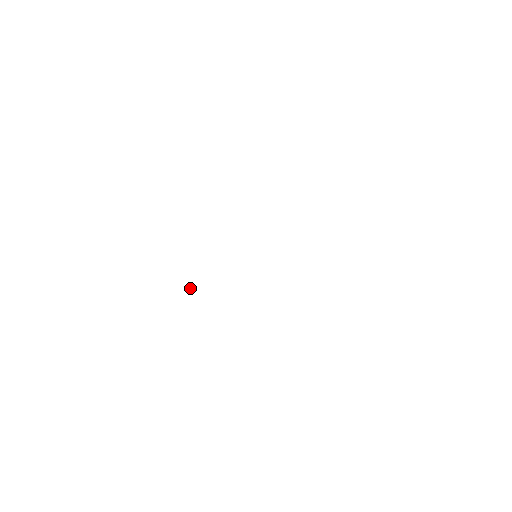
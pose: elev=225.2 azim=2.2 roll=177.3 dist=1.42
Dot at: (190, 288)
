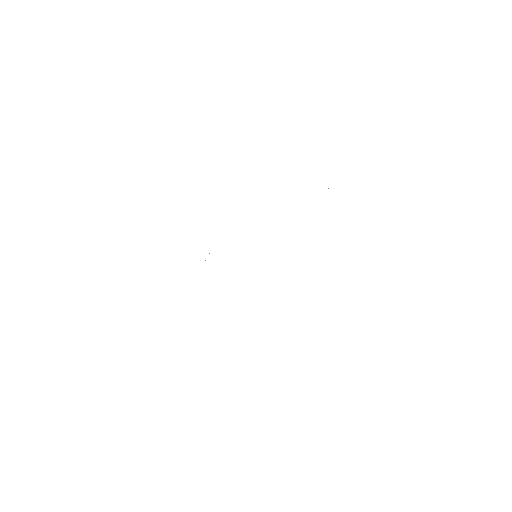
Dot at: occluded
